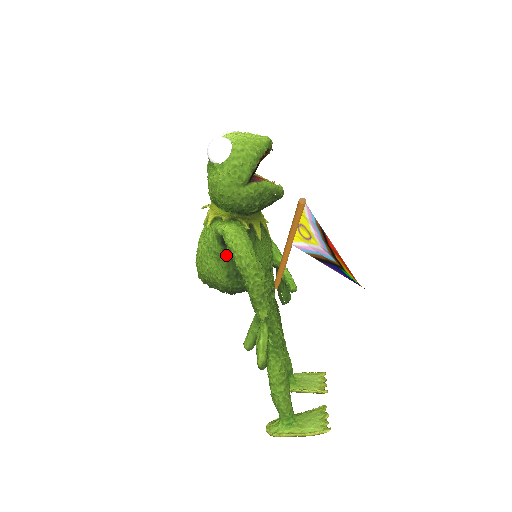
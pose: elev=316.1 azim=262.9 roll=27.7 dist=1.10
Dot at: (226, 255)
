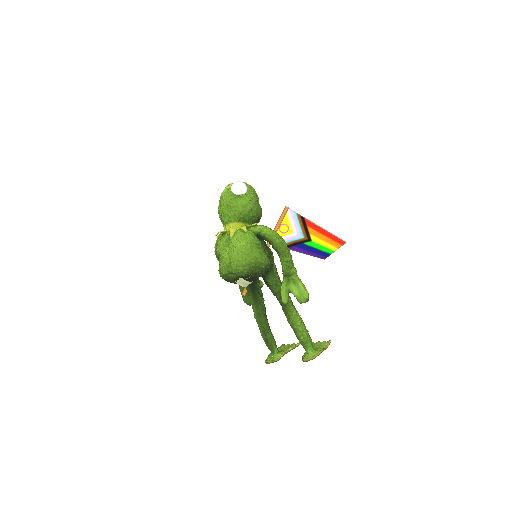
Dot at: (263, 244)
